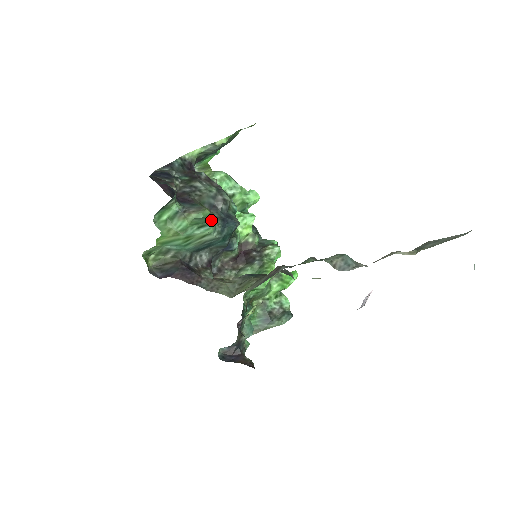
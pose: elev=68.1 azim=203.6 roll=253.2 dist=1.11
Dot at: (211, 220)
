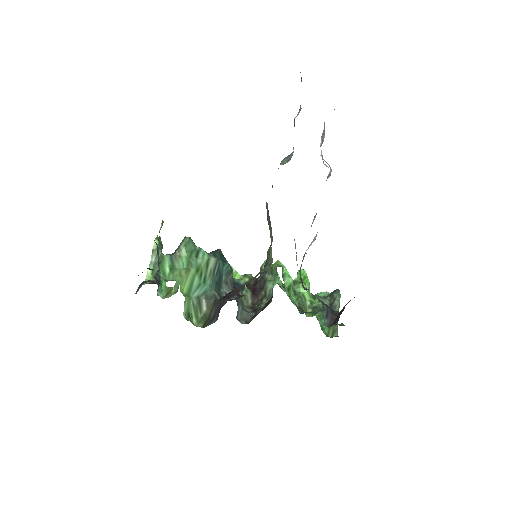
Dot at: (198, 248)
